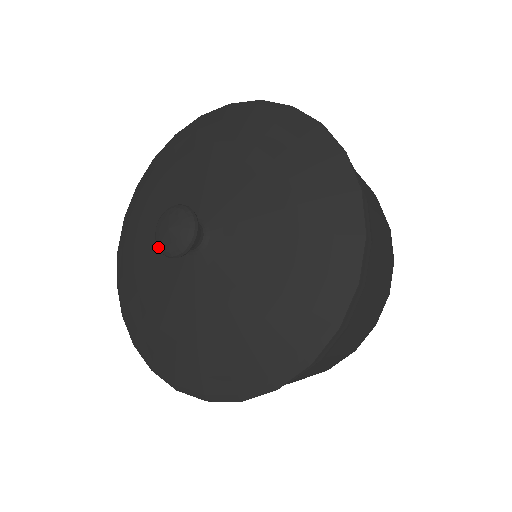
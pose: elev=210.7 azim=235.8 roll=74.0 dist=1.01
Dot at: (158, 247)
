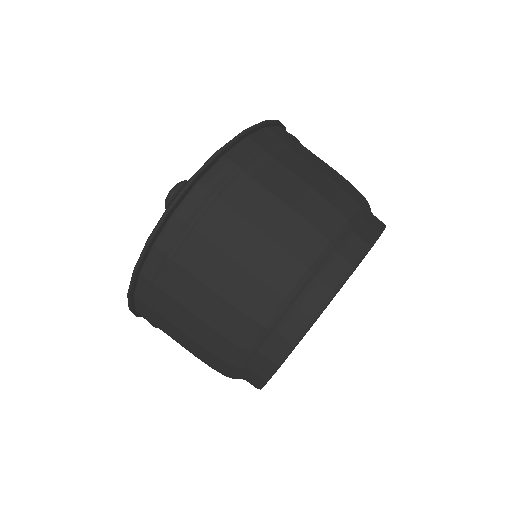
Dot at: occluded
